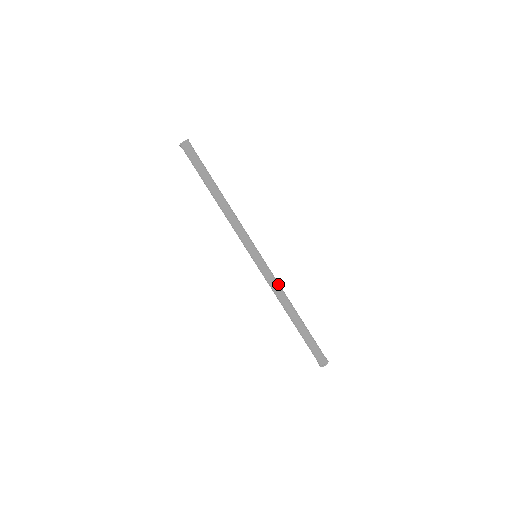
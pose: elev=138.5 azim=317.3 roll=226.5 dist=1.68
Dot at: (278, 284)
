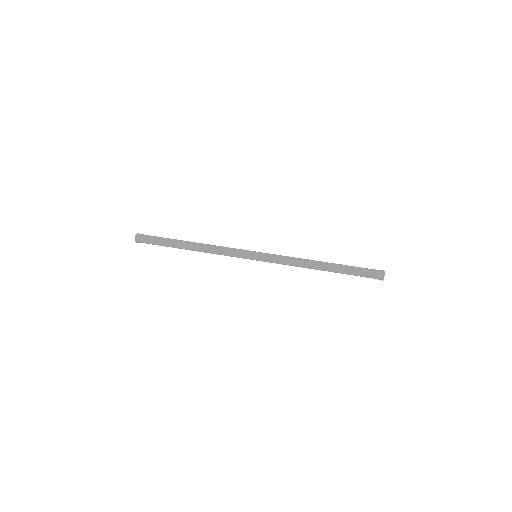
Dot at: (290, 259)
